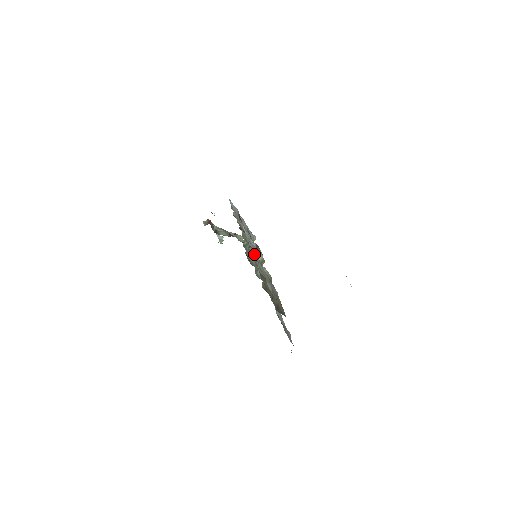
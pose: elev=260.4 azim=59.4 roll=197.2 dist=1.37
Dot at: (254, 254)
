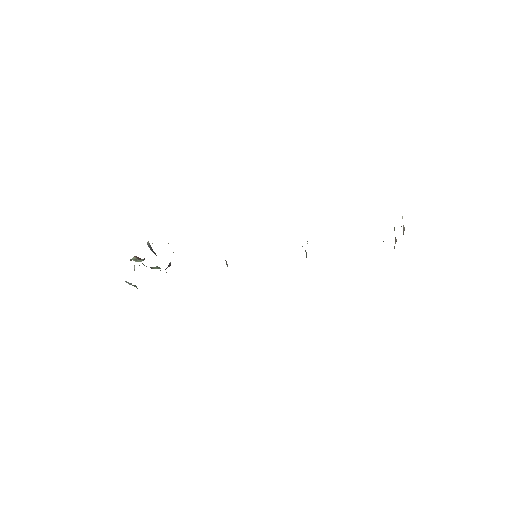
Dot at: occluded
